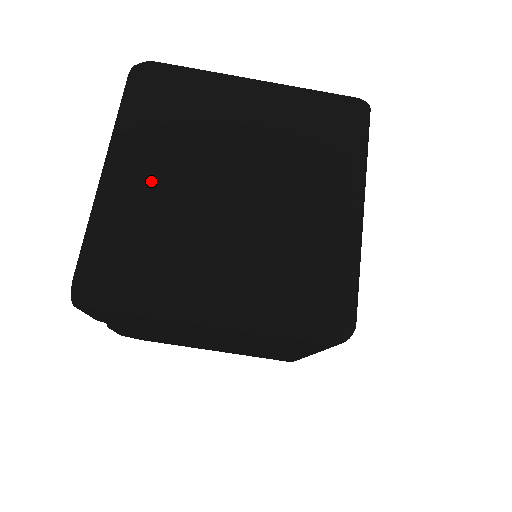
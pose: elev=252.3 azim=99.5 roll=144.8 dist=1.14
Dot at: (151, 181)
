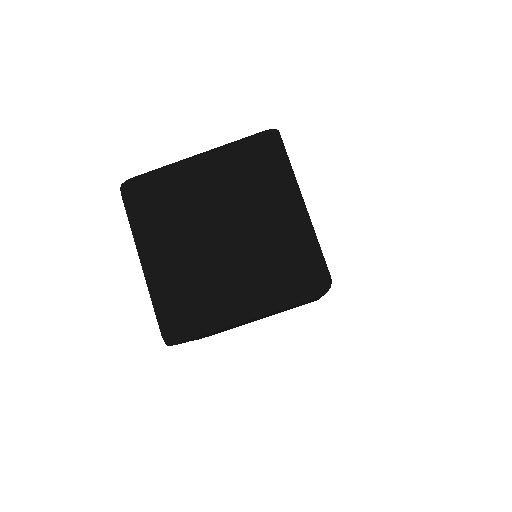
Dot at: (171, 256)
